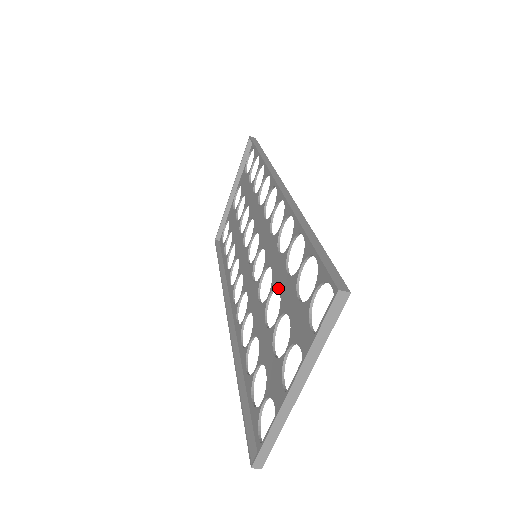
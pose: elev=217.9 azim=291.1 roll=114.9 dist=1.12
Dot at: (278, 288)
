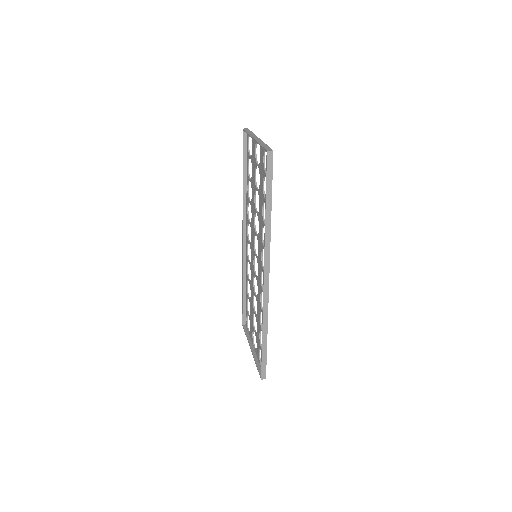
Dot at: (257, 308)
